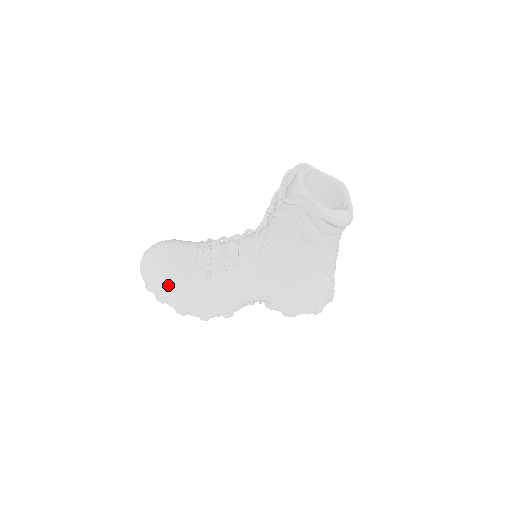
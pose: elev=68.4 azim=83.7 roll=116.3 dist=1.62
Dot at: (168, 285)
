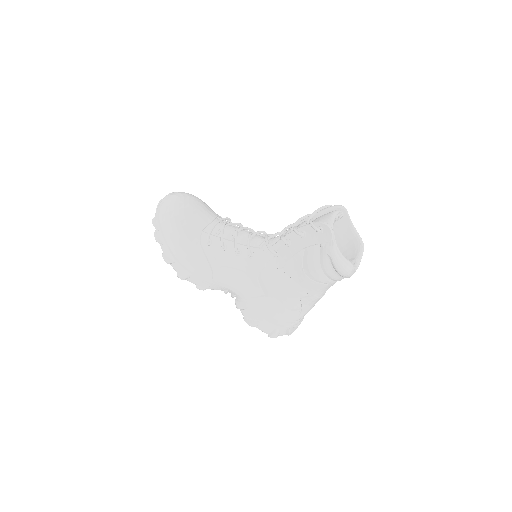
Dot at: (172, 229)
